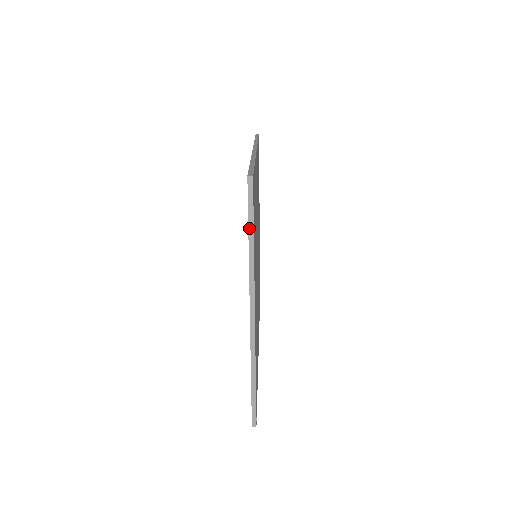
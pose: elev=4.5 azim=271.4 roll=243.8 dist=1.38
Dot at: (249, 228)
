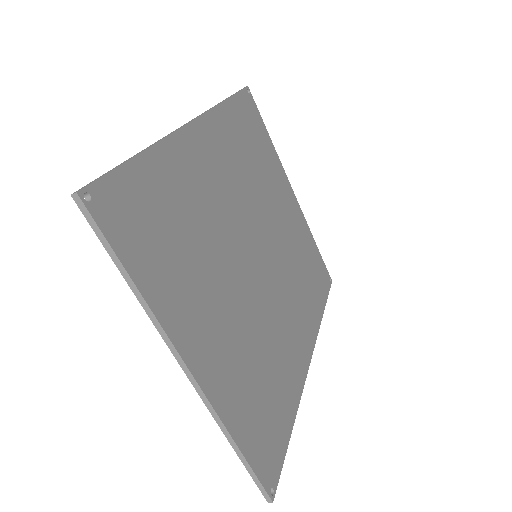
Dot at: (116, 264)
